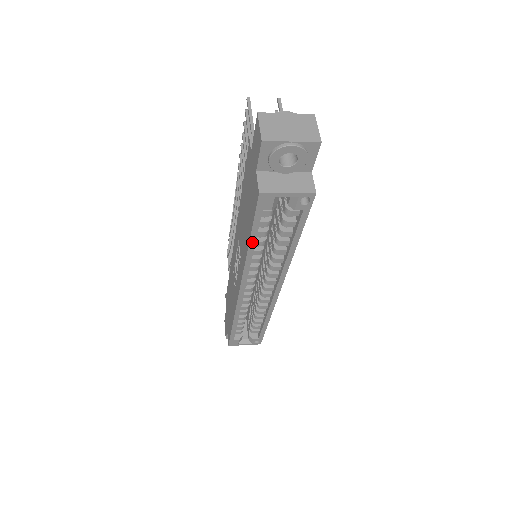
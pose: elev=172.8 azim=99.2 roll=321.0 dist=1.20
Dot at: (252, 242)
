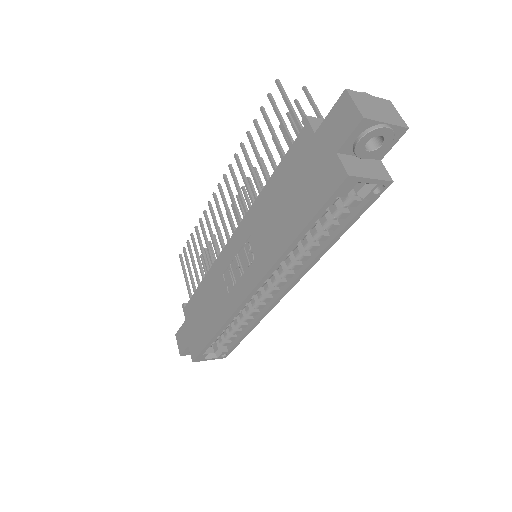
Dot at: (302, 234)
